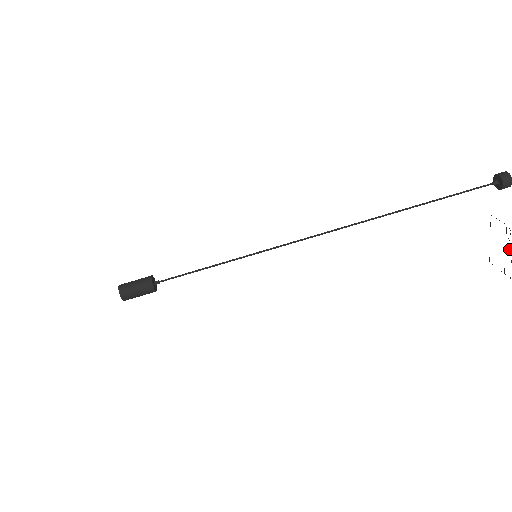
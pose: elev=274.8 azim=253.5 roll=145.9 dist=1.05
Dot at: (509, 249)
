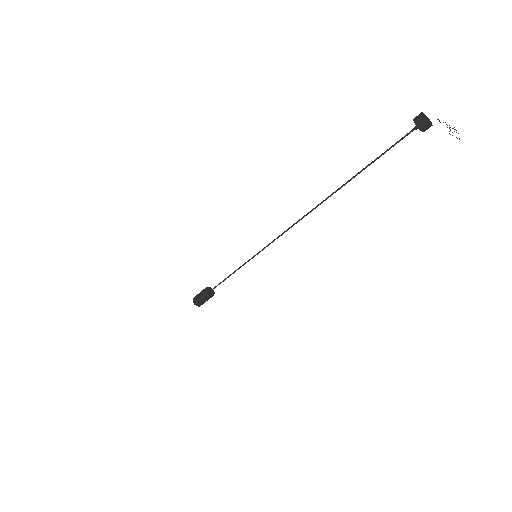
Dot at: occluded
